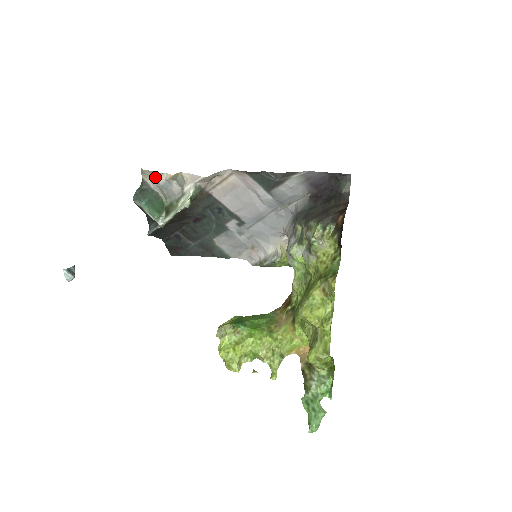
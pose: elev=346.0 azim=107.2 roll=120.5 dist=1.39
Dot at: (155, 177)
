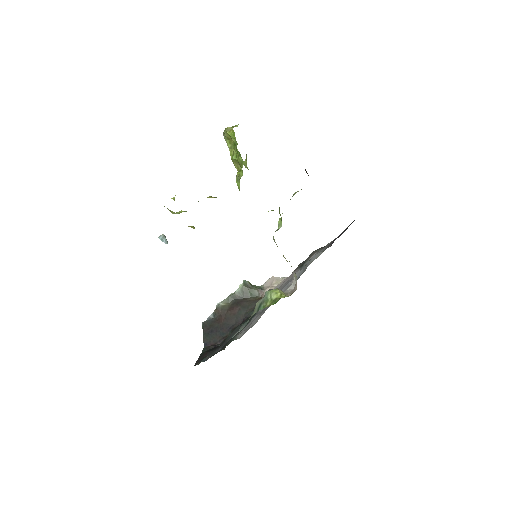
Dot at: occluded
